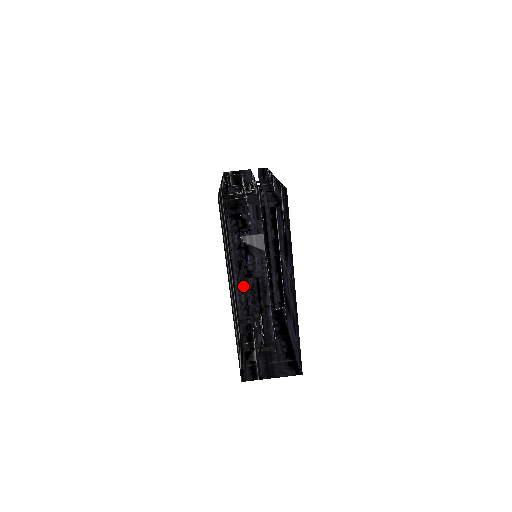
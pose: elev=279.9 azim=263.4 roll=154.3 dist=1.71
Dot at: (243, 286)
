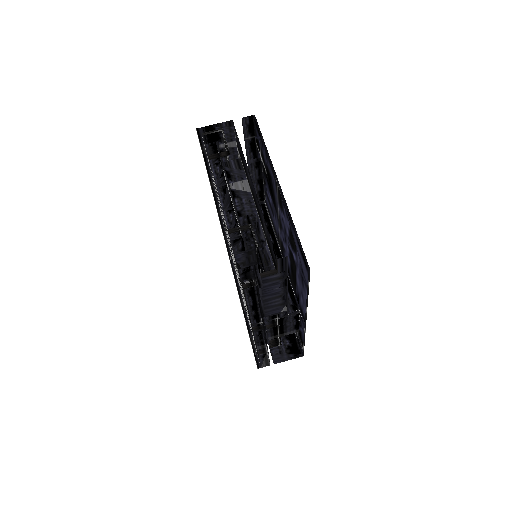
Dot at: (230, 207)
